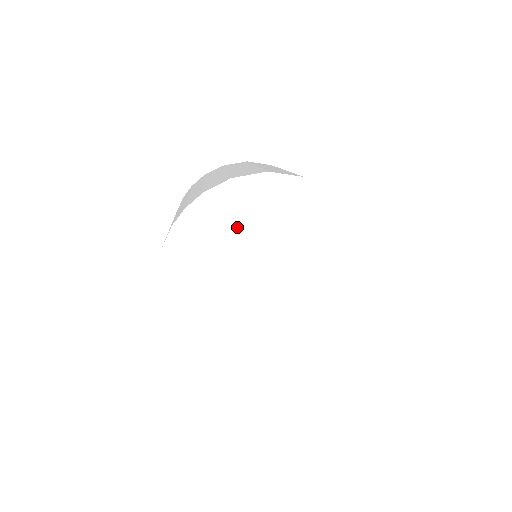
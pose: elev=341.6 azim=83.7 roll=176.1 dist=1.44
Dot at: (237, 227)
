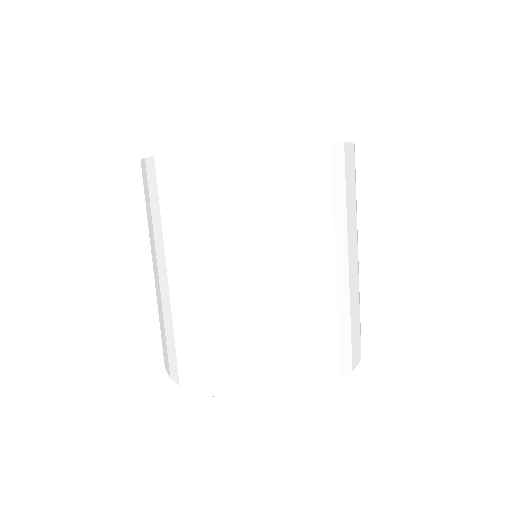
Dot at: occluded
